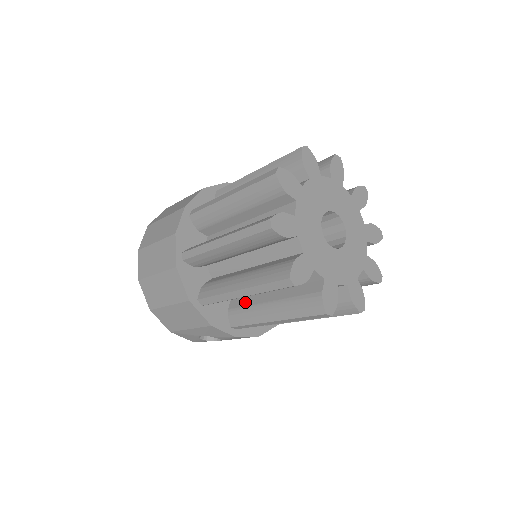
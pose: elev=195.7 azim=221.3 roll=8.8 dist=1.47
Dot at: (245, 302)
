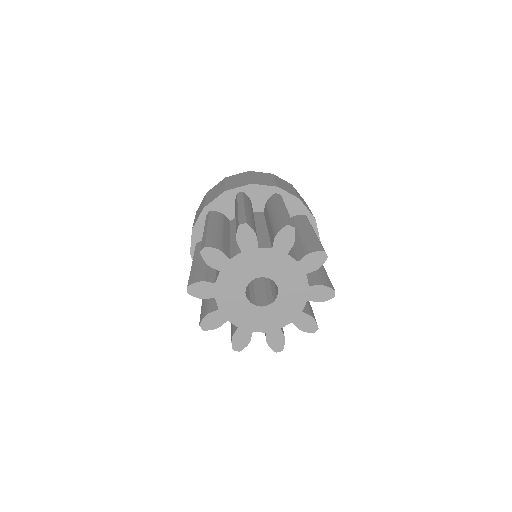
Dot at: occluded
